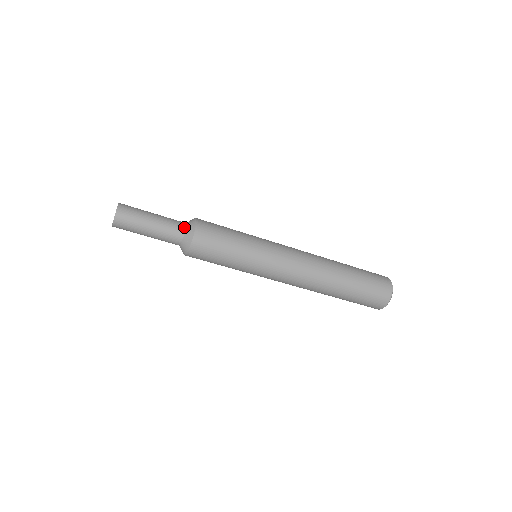
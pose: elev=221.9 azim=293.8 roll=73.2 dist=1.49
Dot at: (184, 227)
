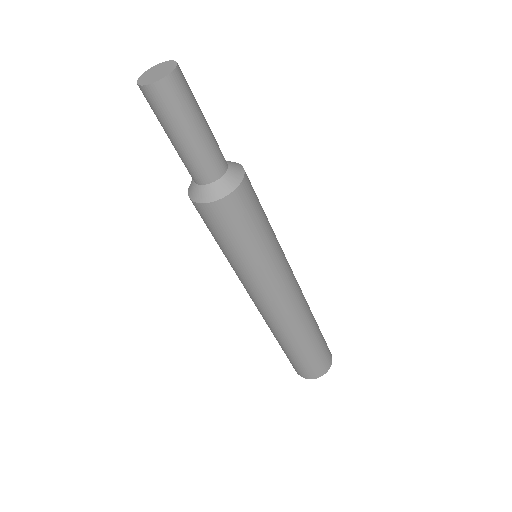
Dot at: (216, 178)
